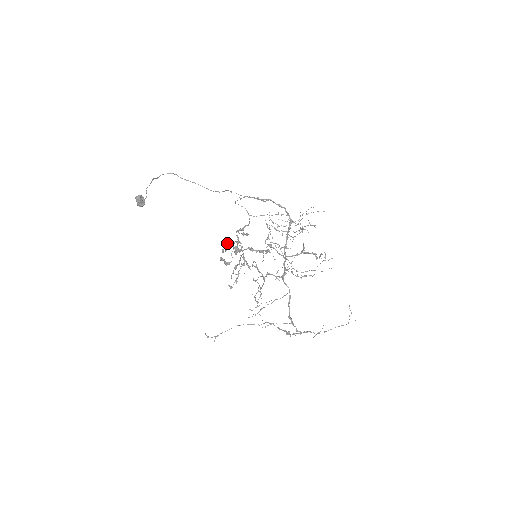
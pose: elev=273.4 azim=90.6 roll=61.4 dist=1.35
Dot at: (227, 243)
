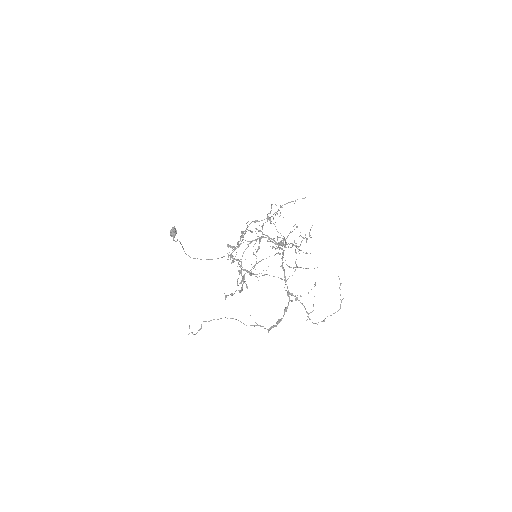
Dot at: (232, 260)
